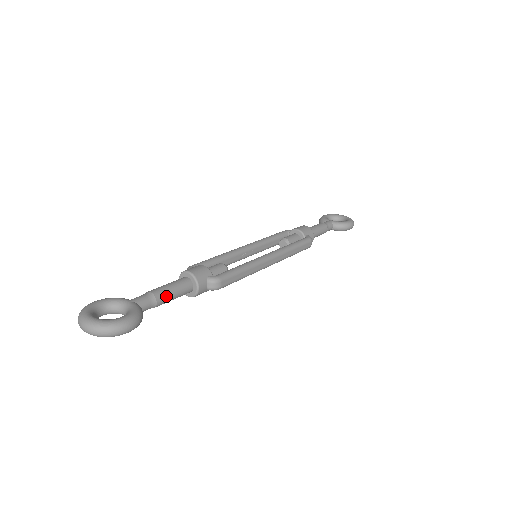
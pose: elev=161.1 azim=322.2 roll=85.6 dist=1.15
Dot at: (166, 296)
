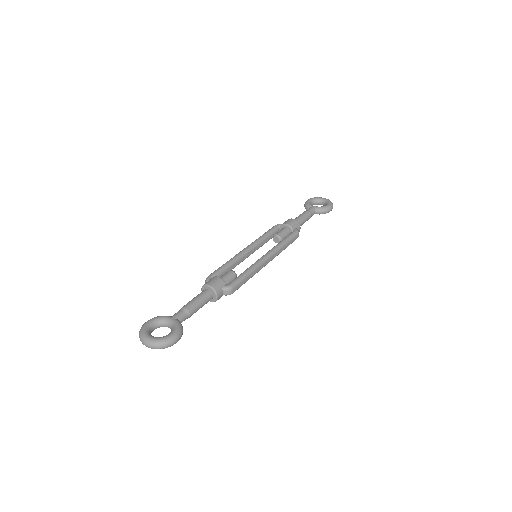
Dot at: (196, 308)
